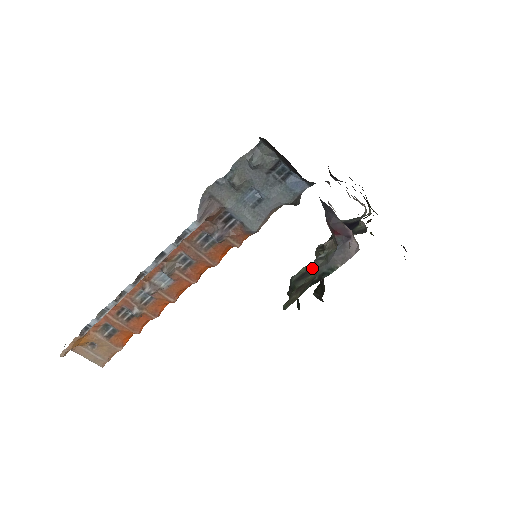
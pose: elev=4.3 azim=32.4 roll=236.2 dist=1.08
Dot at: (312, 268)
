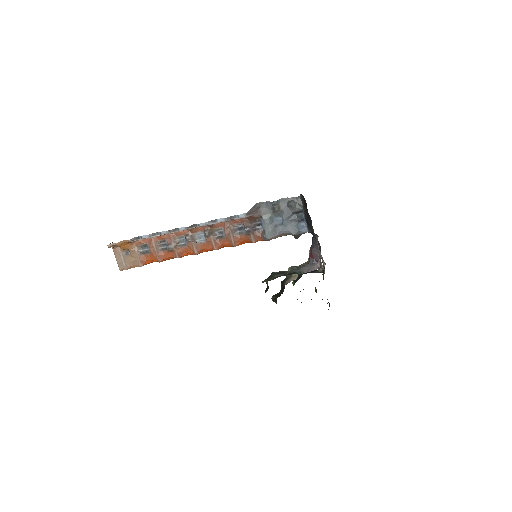
Dot at: (290, 269)
